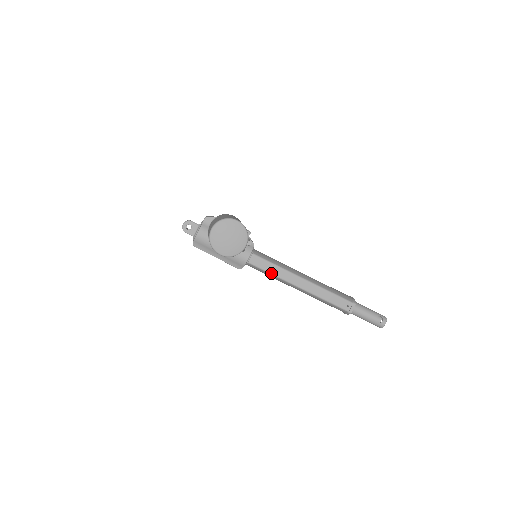
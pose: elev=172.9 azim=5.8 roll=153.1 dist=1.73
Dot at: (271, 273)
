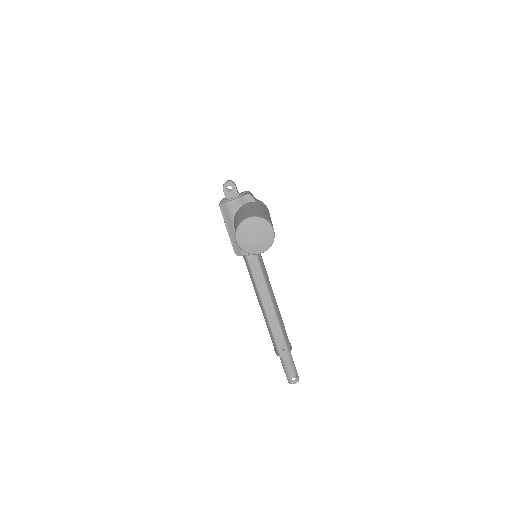
Dot at: (255, 279)
